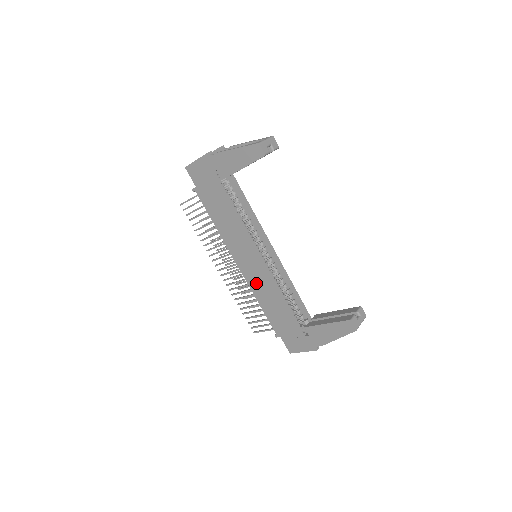
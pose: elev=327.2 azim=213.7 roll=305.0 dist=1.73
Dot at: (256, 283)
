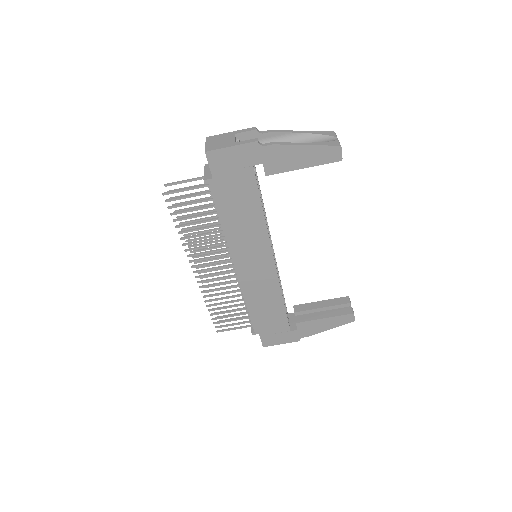
Dot at: (254, 286)
